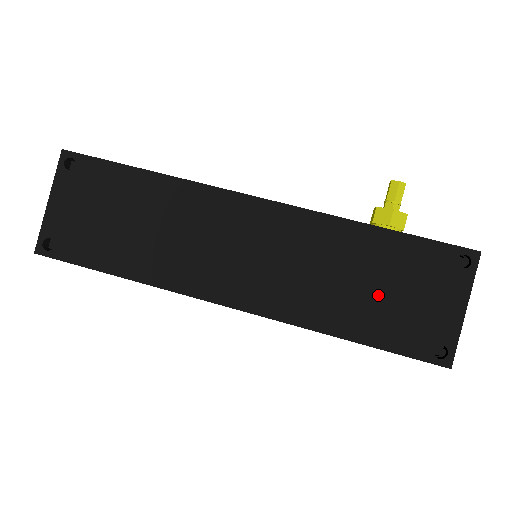
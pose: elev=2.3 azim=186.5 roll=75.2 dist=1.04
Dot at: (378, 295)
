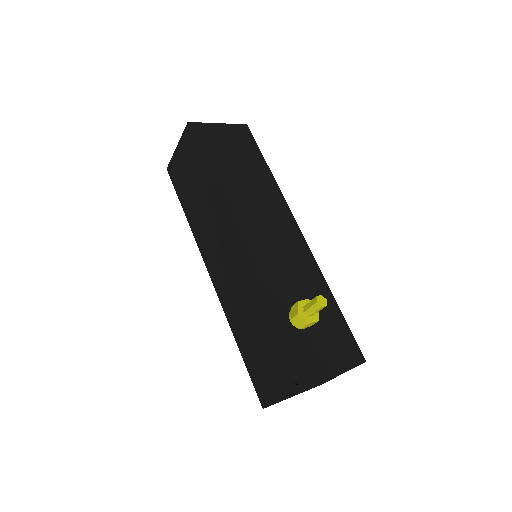
Dot at: (256, 344)
